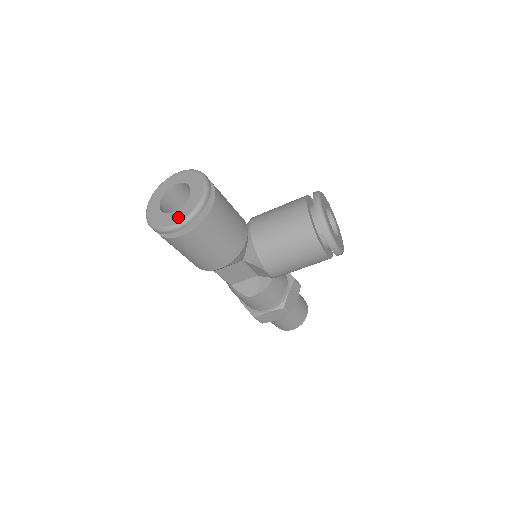
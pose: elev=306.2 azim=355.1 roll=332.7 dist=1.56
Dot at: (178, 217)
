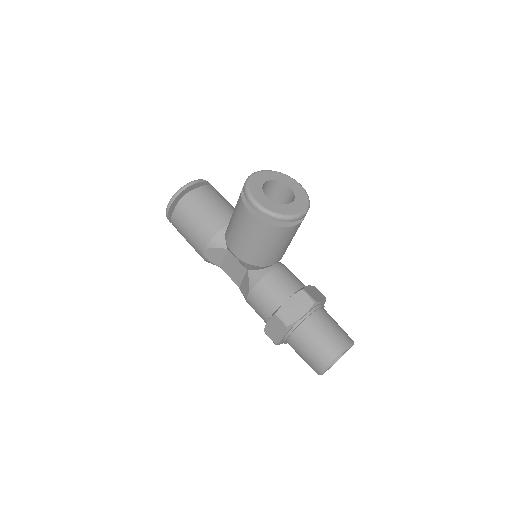
Dot at: occluded
